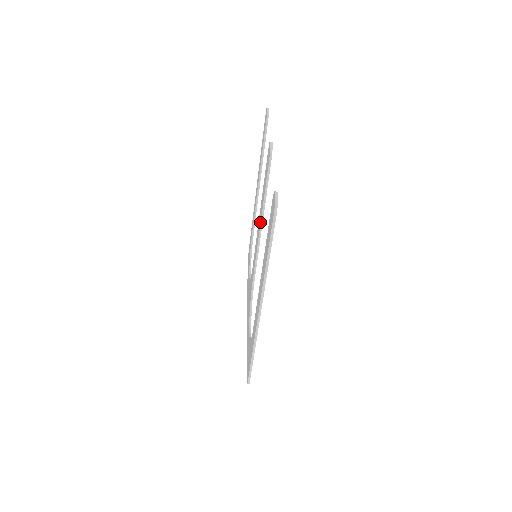
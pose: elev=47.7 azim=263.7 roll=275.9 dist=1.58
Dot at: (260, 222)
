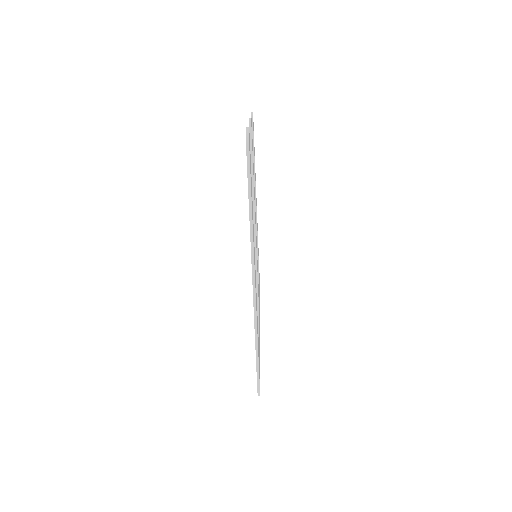
Dot at: occluded
